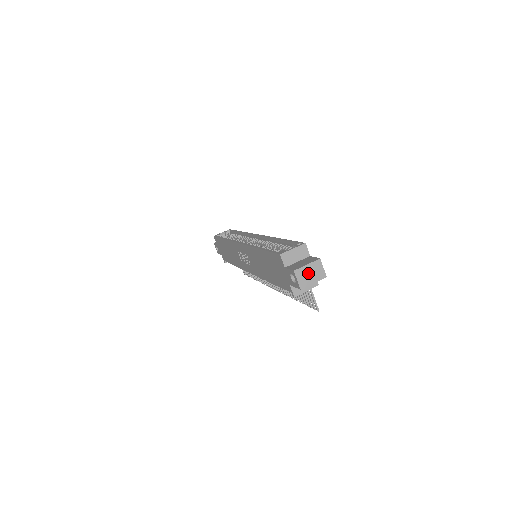
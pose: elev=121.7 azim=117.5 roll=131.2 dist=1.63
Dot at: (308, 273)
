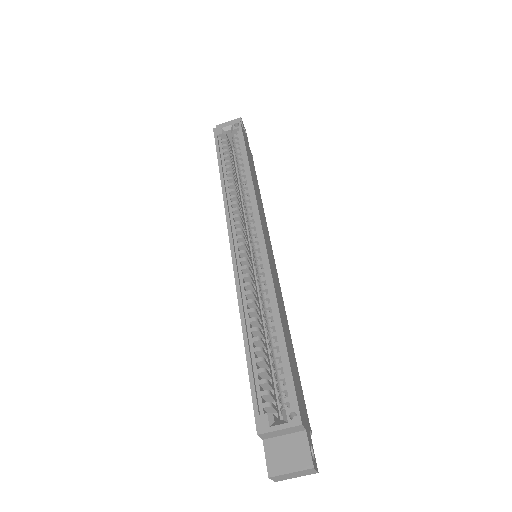
Dot at: (290, 475)
